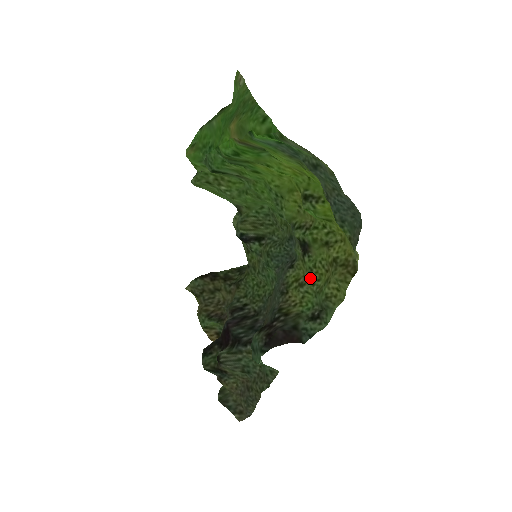
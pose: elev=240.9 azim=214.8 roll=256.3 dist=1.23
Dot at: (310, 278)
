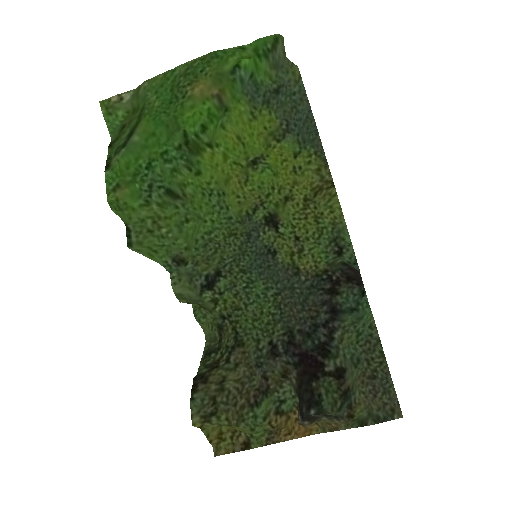
Dot at: (301, 238)
